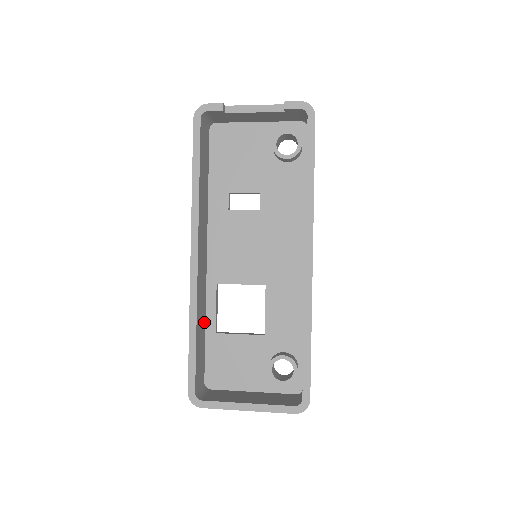
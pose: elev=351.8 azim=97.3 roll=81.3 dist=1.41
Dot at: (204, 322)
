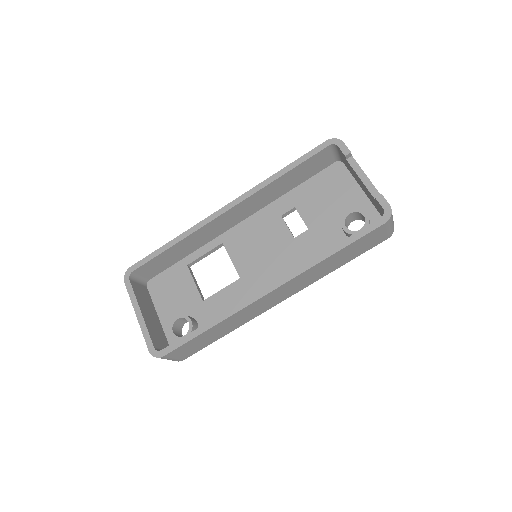
Dot at: (190, 251)
